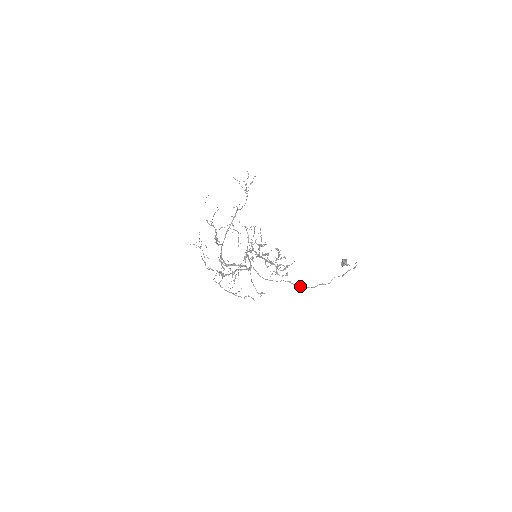
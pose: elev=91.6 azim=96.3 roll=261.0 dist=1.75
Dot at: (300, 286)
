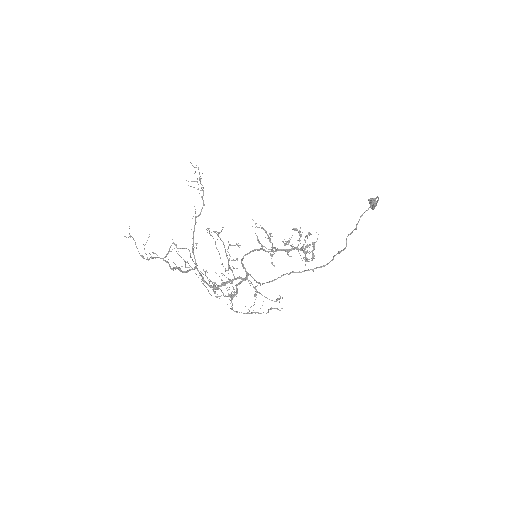
Dot at: occluded
